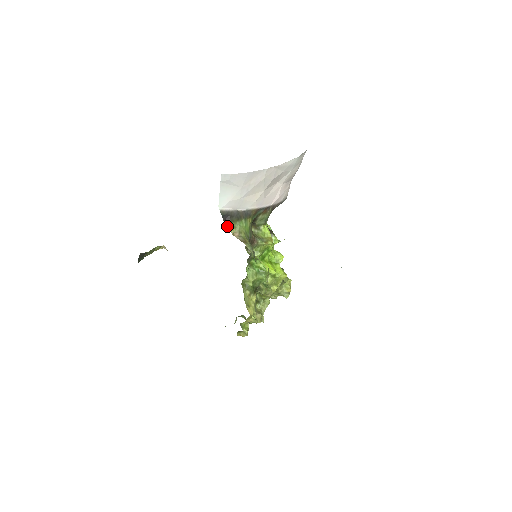
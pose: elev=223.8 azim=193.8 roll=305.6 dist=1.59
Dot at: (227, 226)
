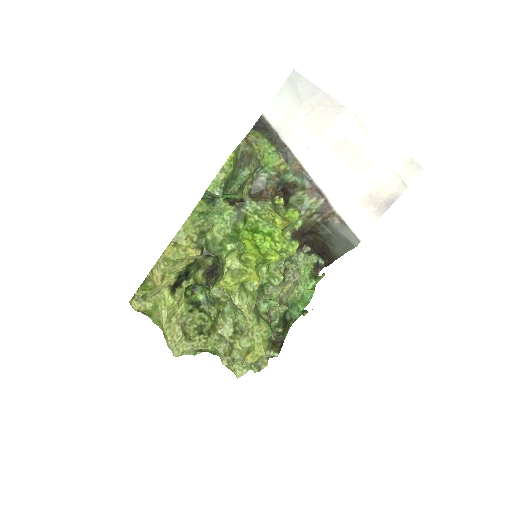
Dot at: (252, 131)
